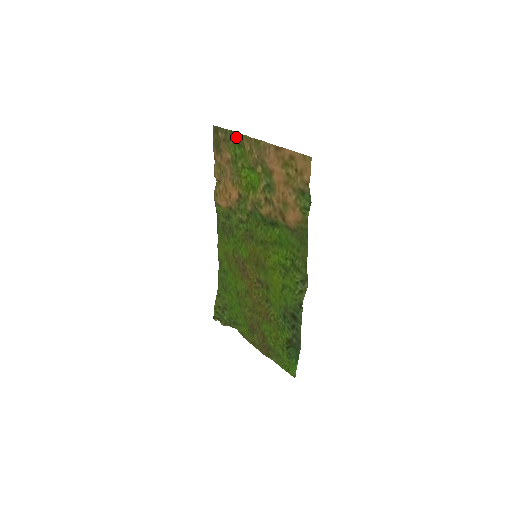
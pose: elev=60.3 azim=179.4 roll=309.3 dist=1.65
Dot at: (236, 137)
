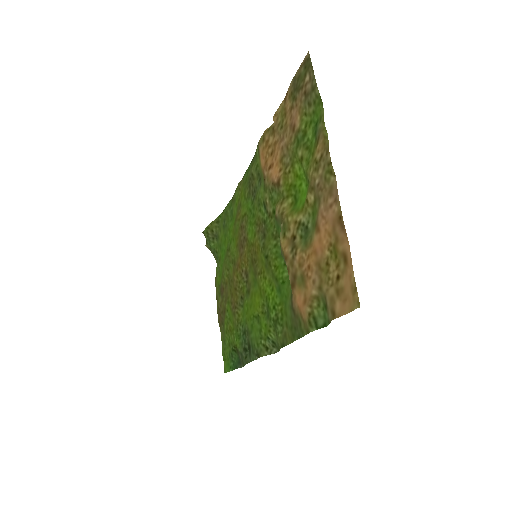
Dot at: (319, 114)
